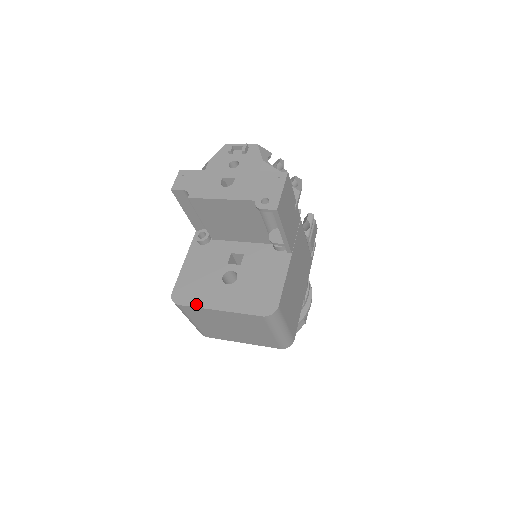
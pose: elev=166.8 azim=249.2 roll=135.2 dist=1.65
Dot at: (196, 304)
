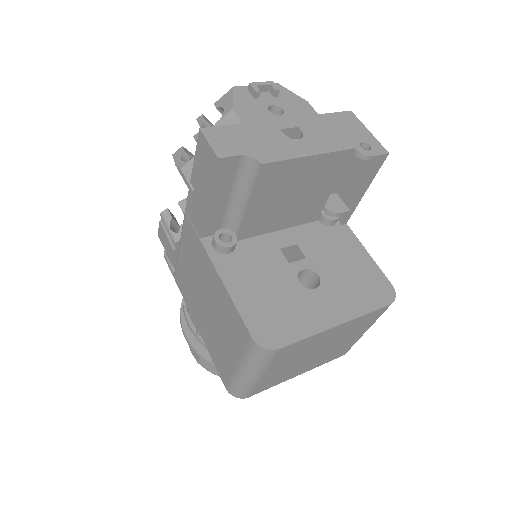
Dot at: (303, 333)
